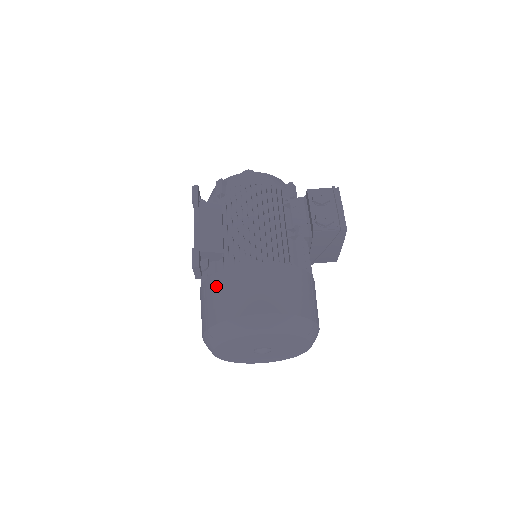
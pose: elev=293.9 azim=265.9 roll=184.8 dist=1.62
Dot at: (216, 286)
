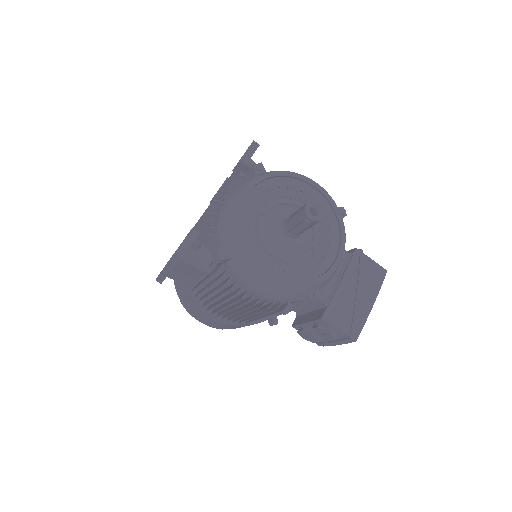
Dot at: occluded
